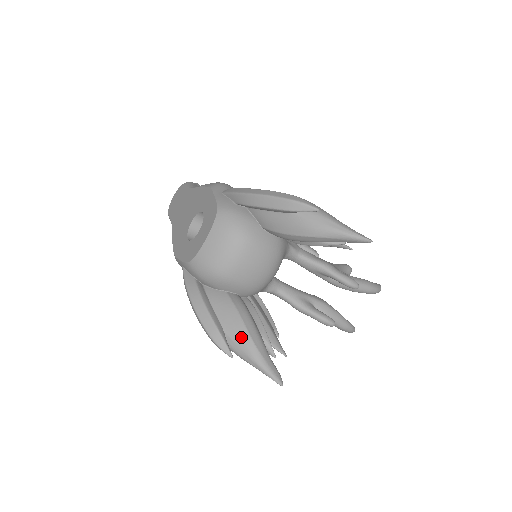
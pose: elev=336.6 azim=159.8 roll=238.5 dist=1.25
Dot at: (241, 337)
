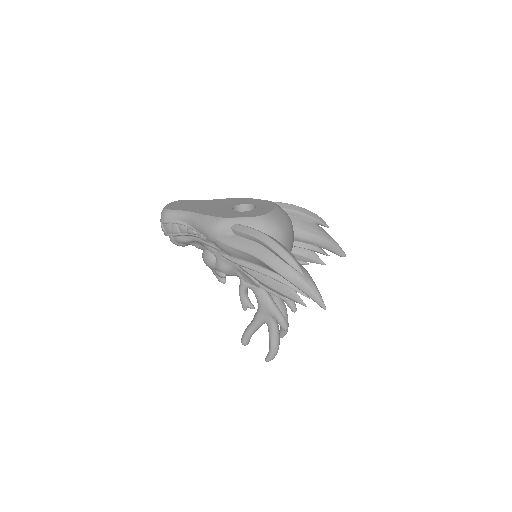
Dot at: (303, 268)
